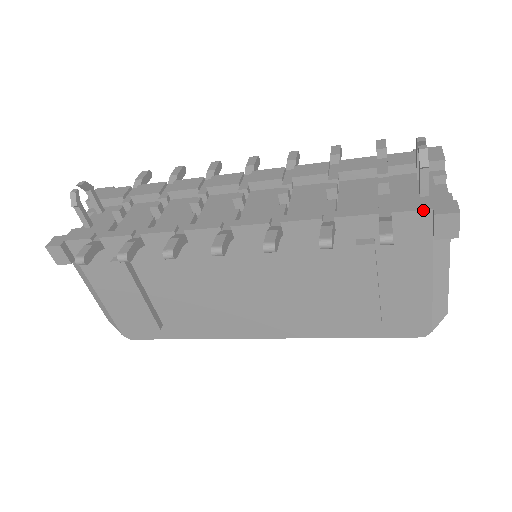
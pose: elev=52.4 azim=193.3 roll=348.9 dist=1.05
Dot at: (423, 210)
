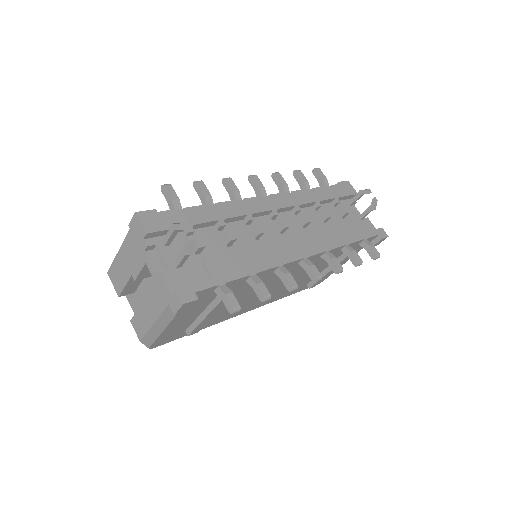
Dot at: (377, 235)
